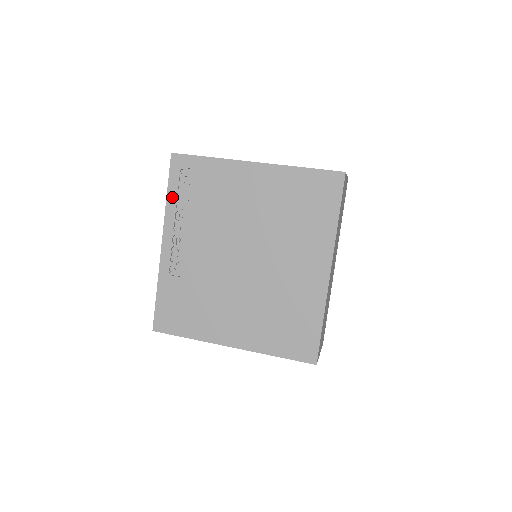
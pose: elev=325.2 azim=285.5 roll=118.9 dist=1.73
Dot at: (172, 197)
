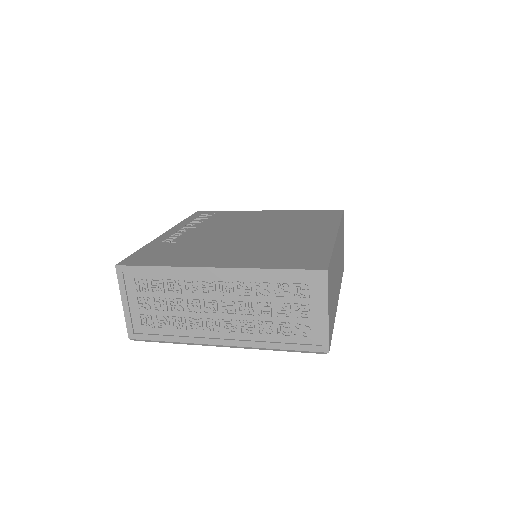
Dot at: (188, 221)
